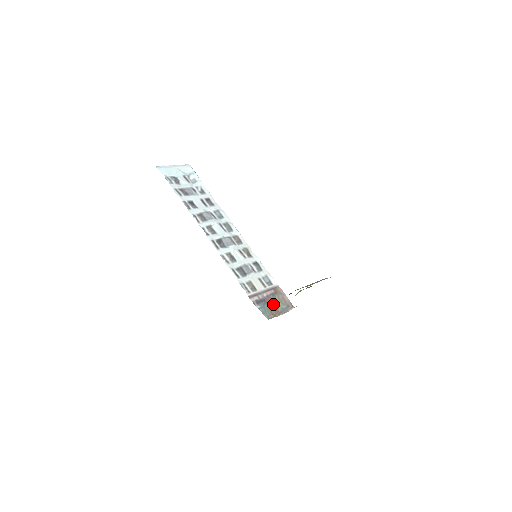
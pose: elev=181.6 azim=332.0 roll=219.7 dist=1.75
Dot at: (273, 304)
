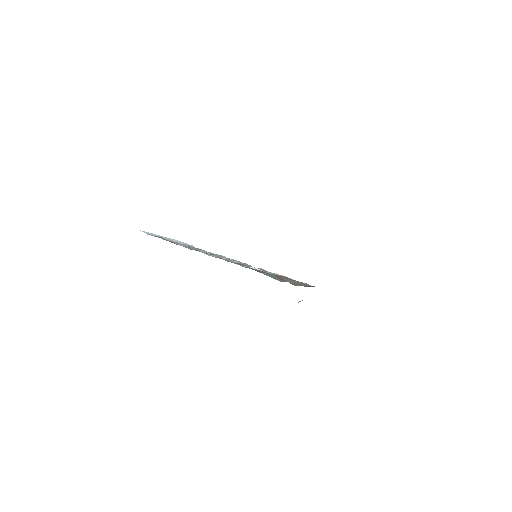
Dot at: occluded
